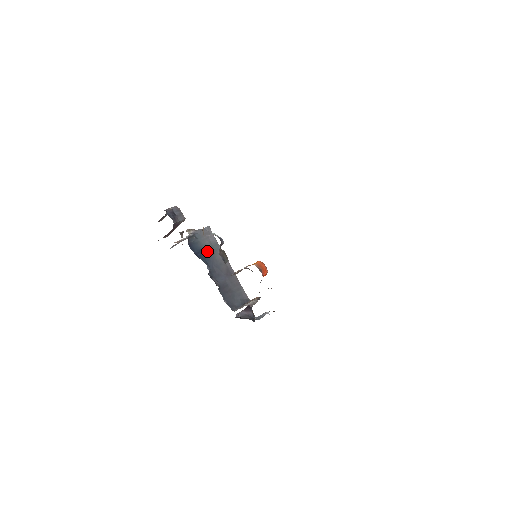
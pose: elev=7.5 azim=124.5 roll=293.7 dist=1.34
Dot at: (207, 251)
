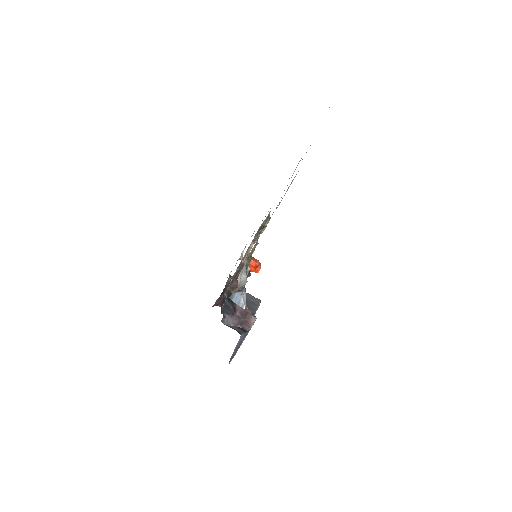
Dot at: occluded
